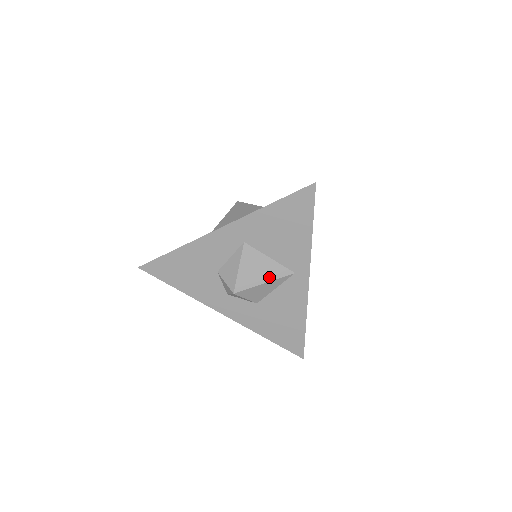
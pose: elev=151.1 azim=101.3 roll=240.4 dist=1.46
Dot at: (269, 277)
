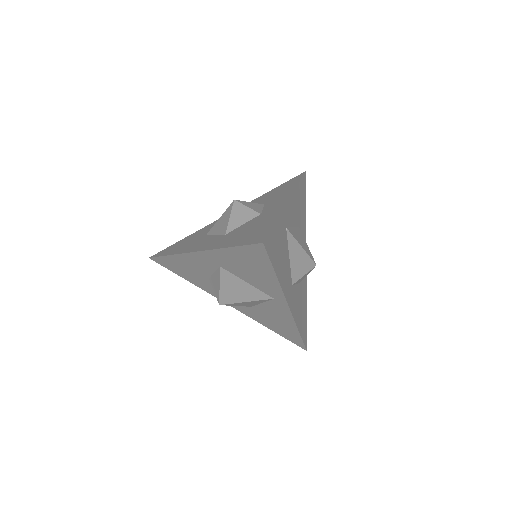
Dot at: (249, 298)
